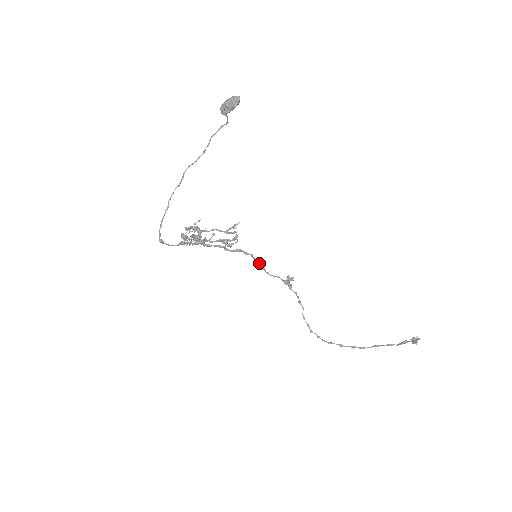
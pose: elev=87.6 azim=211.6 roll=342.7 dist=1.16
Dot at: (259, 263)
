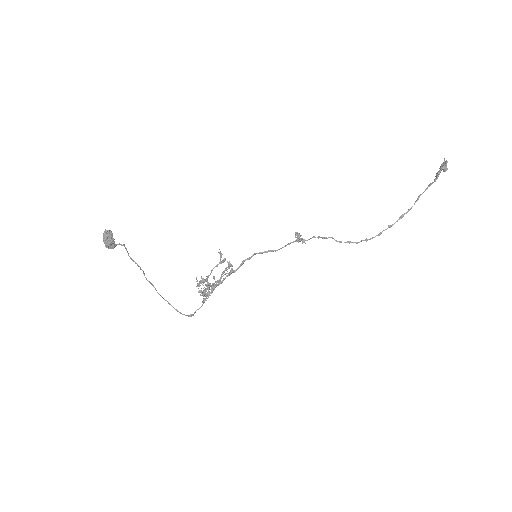
Dot at: (265, 252)
